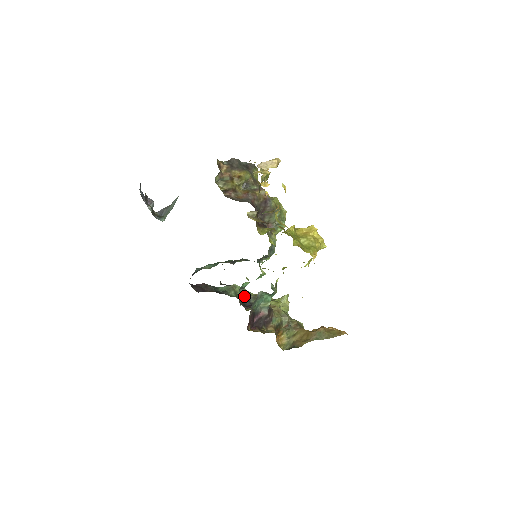
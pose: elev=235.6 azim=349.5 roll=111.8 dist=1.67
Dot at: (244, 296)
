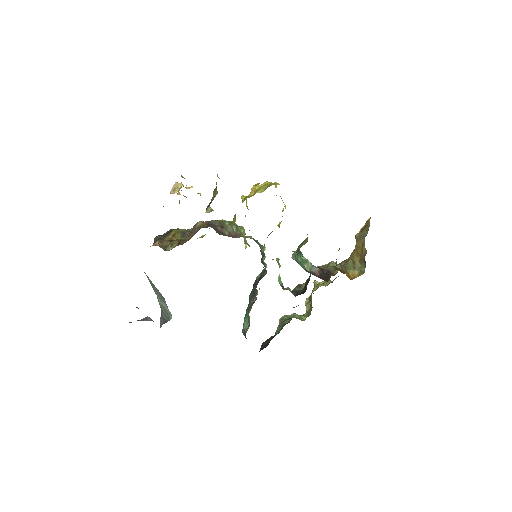
Dot at: (292, 292)
